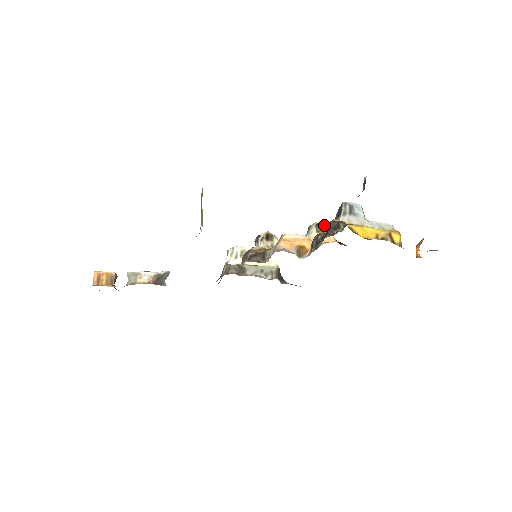
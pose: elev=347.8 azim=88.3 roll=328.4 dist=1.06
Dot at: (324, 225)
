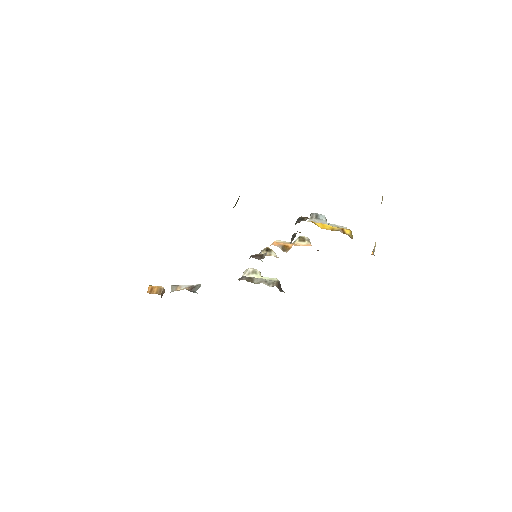
Dot at: (305, 238)
